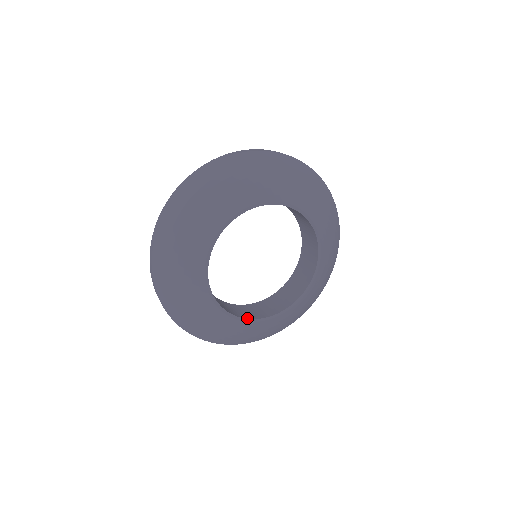
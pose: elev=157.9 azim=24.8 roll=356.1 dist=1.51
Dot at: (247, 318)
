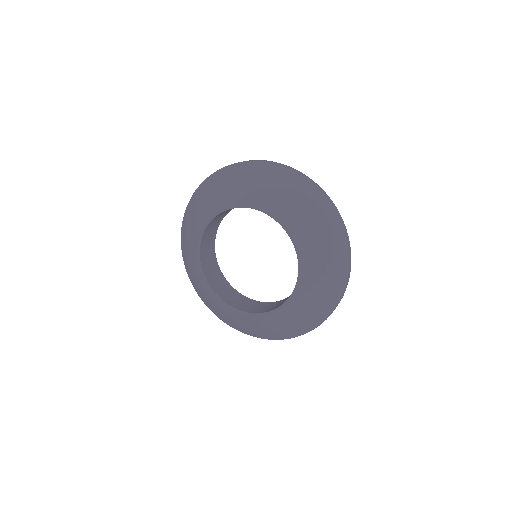
Dot at: (214, 290)
